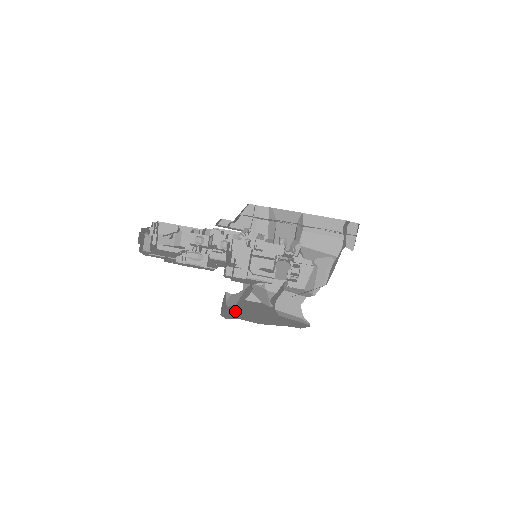
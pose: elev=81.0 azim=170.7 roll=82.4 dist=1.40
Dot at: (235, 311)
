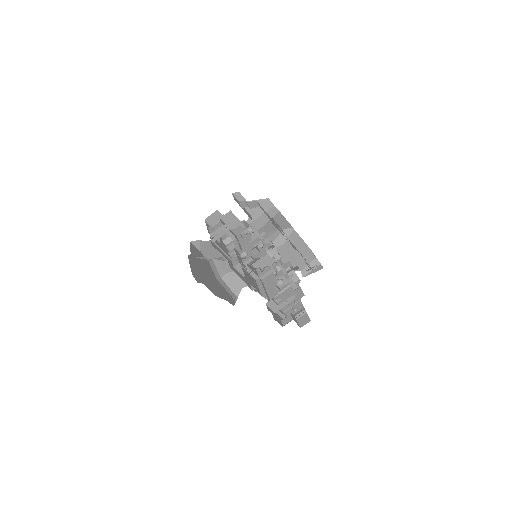
Dot at: (195, 267)
